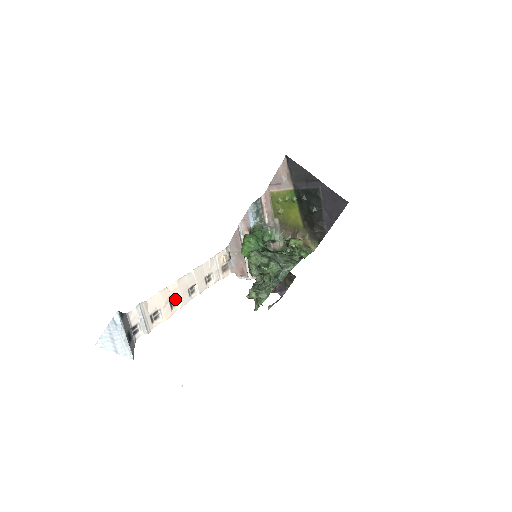
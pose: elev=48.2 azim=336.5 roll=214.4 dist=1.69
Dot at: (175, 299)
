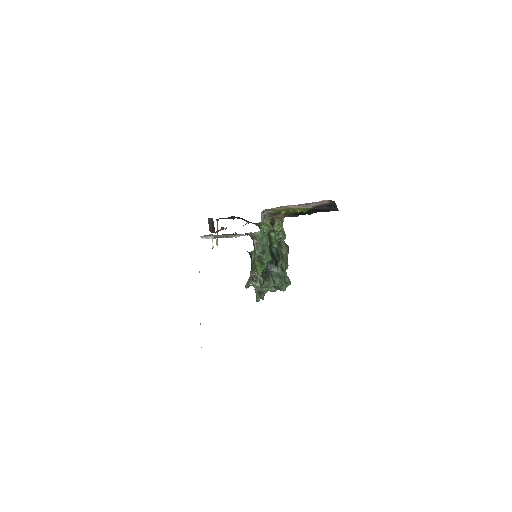
Dot at: occluded
